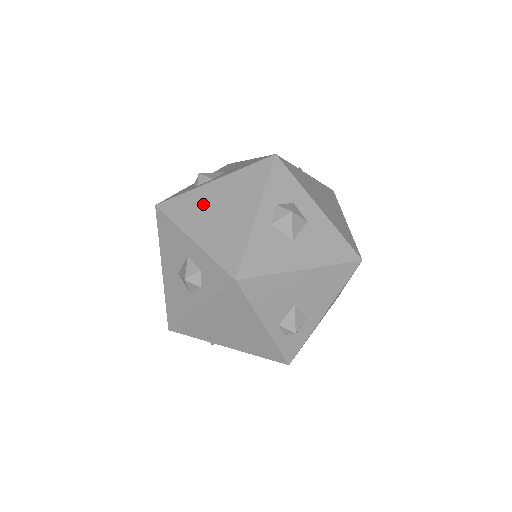
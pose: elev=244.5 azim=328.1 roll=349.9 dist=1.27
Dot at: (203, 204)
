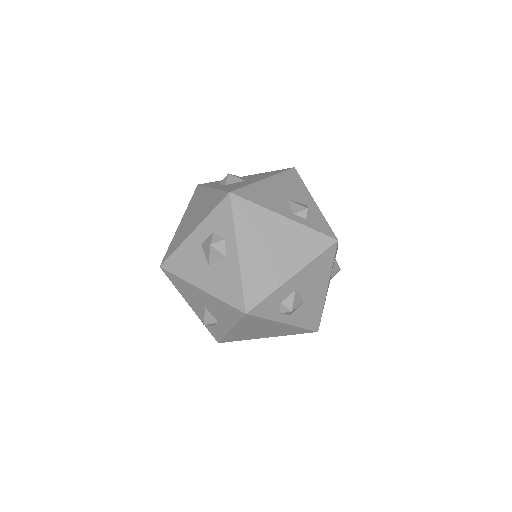
Dot at: (184, 228)
